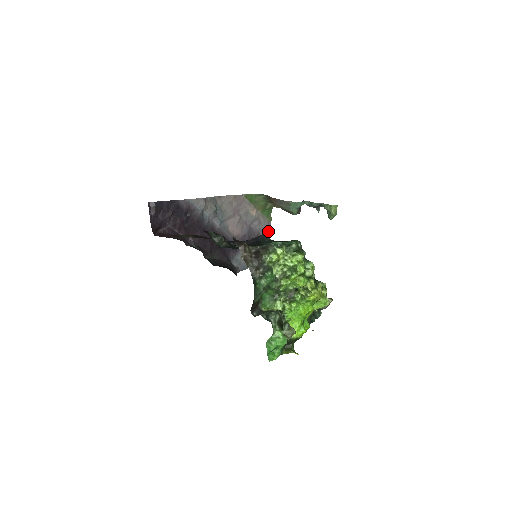
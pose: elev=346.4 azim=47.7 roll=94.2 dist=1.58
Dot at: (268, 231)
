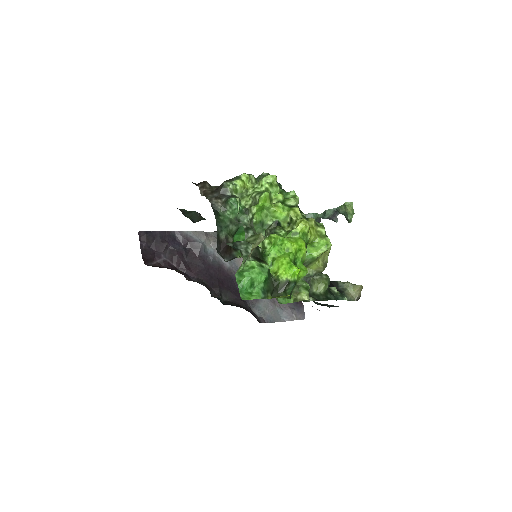
Dot at: occluded
